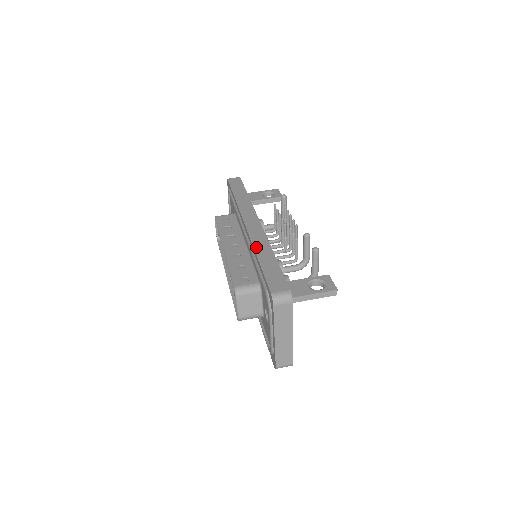
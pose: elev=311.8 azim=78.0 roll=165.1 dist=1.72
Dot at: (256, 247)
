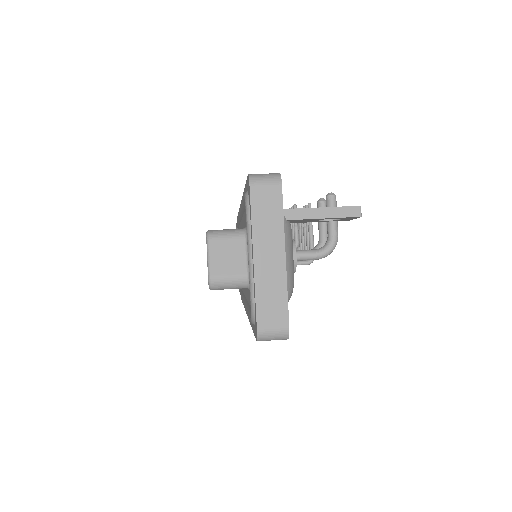
Dot at: occluded
